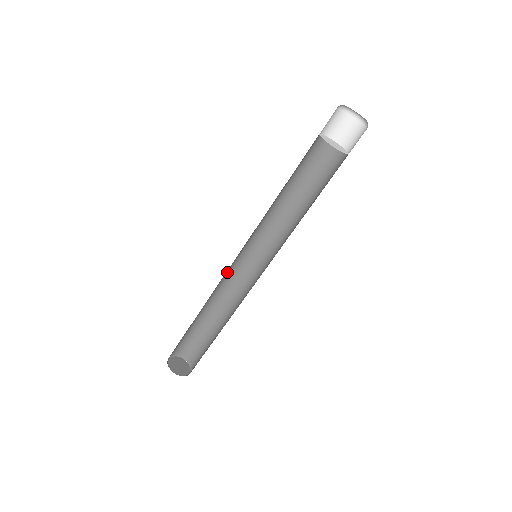
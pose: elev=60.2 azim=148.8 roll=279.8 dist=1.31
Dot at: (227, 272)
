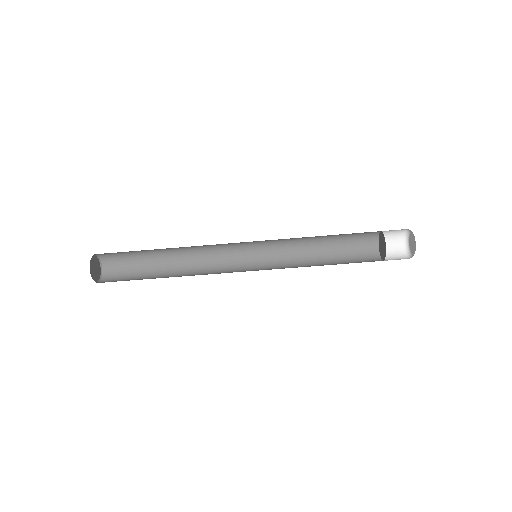
Dot at: occluded
